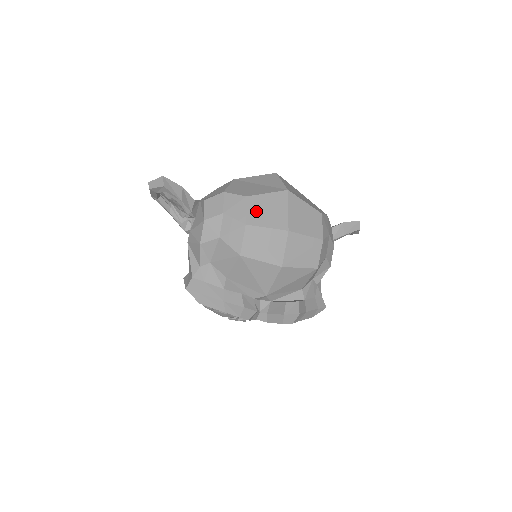
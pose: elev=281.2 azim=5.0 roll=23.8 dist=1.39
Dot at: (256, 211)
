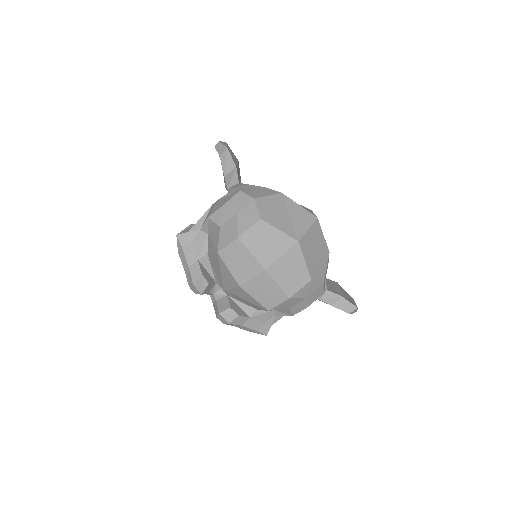
Dot at: (256, 235)
